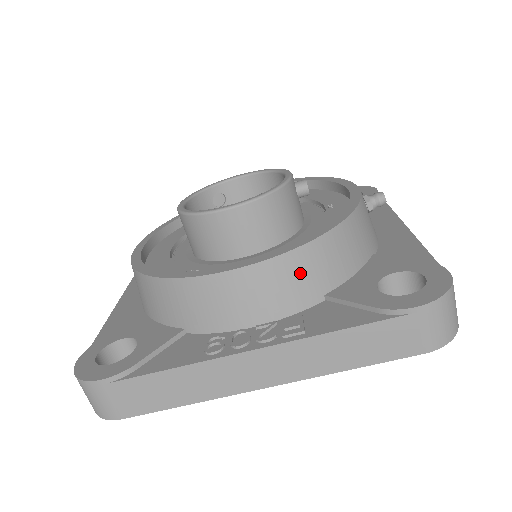
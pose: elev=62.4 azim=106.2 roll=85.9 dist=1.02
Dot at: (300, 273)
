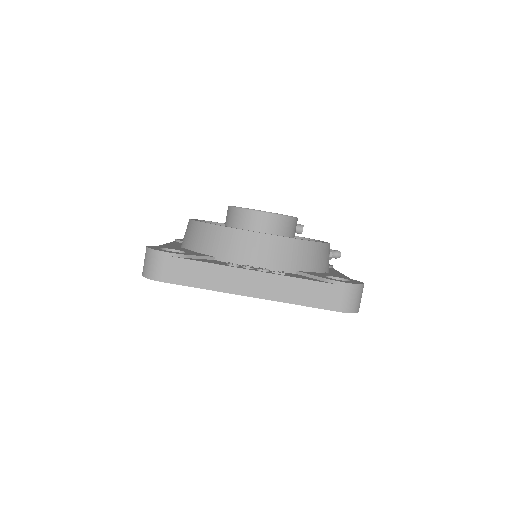
Dot at: (290, 252)
